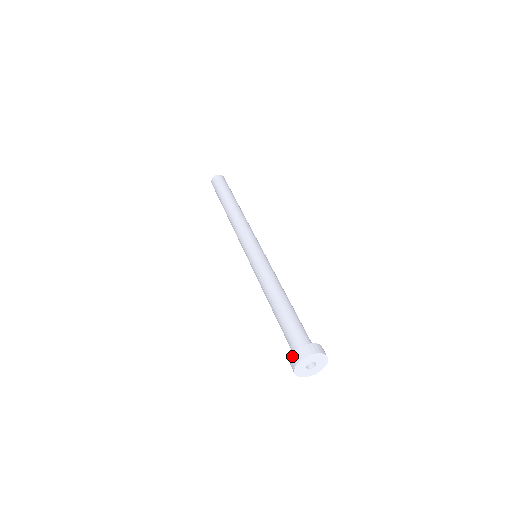
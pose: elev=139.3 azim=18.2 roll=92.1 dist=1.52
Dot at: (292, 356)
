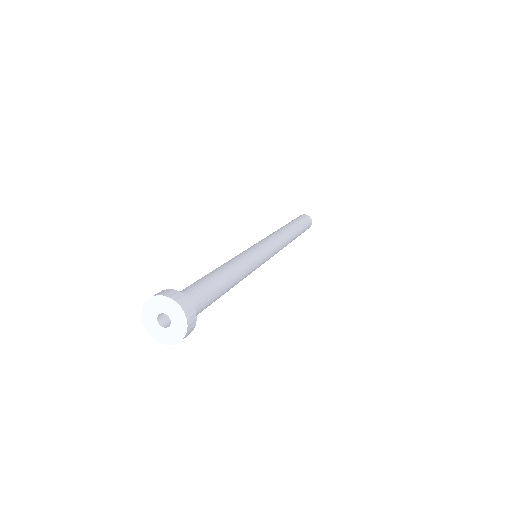
Dot at: occluded
